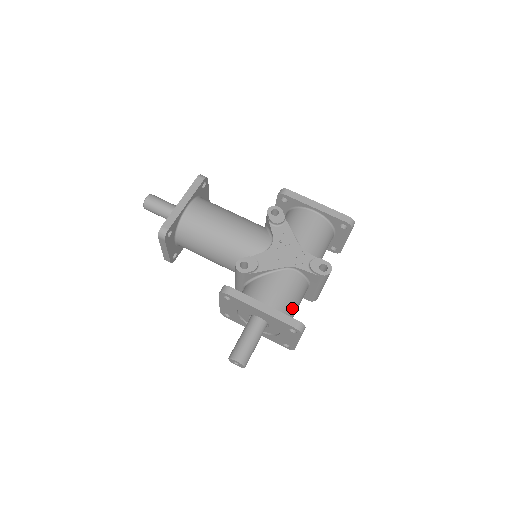
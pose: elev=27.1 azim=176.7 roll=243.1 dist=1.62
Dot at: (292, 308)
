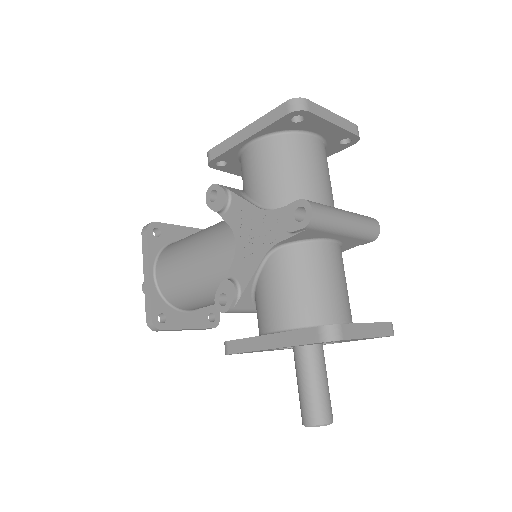
Dot at: (318, 300)
